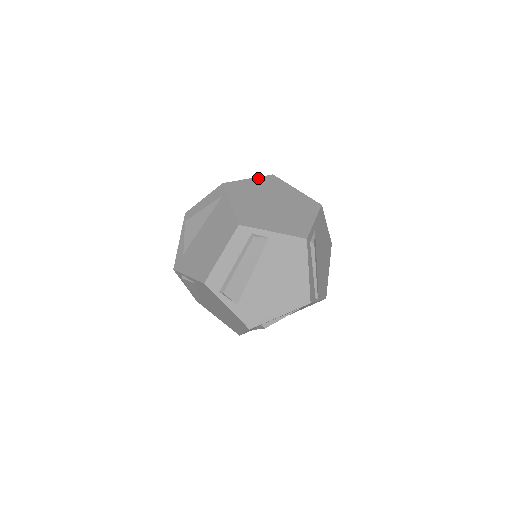
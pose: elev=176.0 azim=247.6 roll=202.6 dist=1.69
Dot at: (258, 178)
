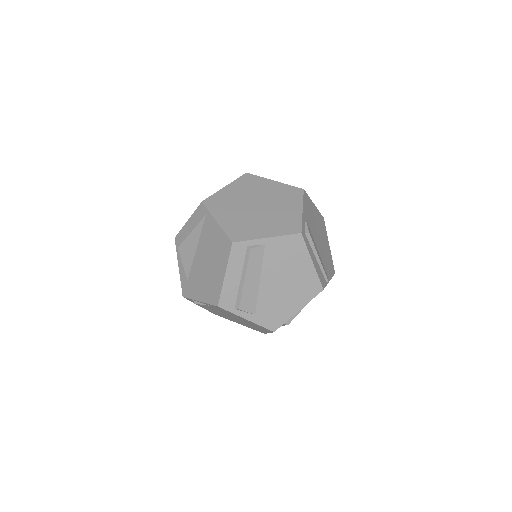
Dot at: (233, 182)
